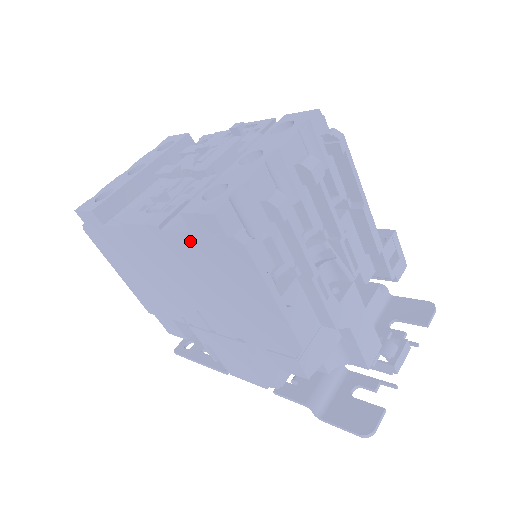
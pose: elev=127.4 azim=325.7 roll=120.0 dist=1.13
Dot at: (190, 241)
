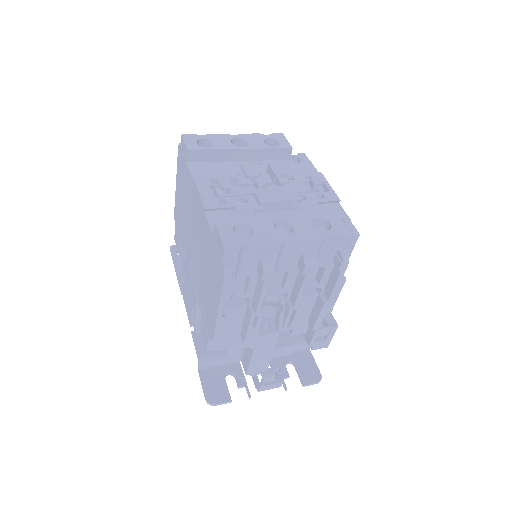
Dot at: (210, 237)
